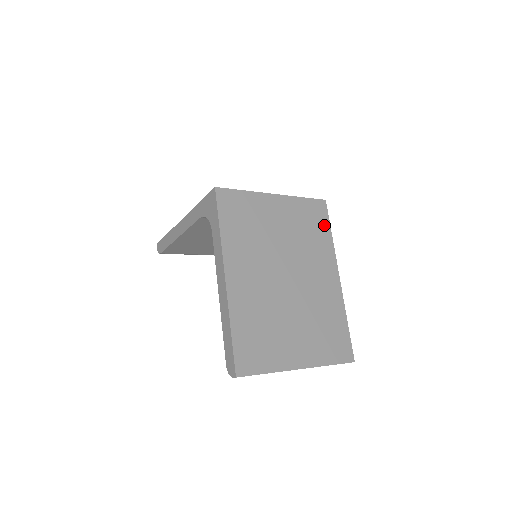
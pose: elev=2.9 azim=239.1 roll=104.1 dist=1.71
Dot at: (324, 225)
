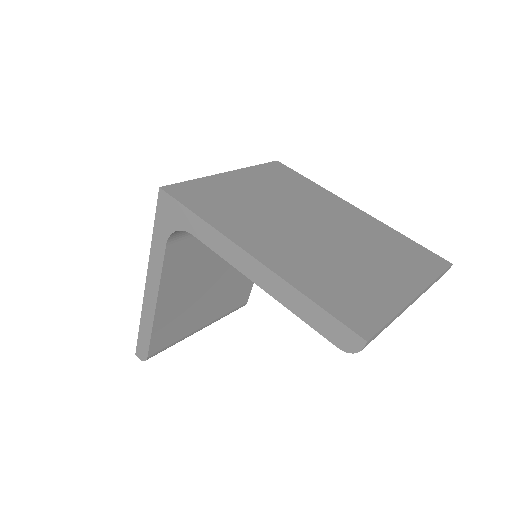
Dot at: (296, 177)
